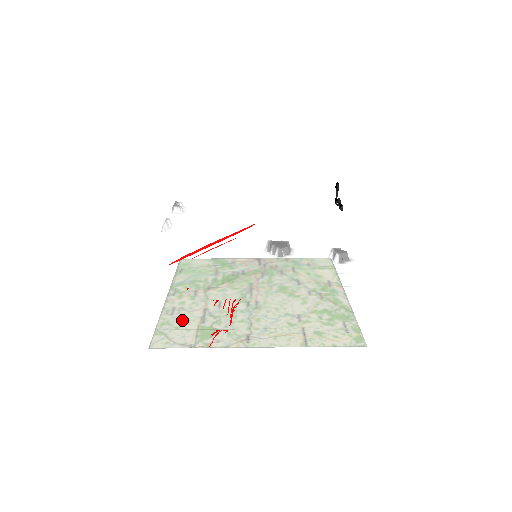
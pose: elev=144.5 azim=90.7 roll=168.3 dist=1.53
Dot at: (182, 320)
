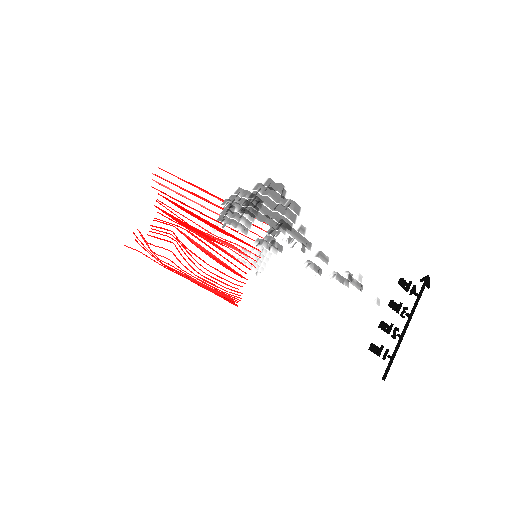
Dot at: occluded
